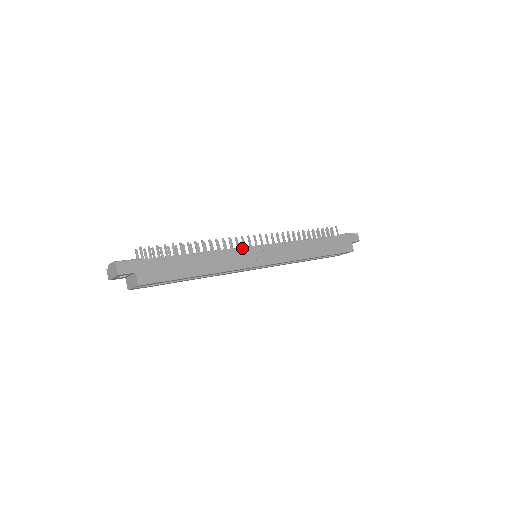
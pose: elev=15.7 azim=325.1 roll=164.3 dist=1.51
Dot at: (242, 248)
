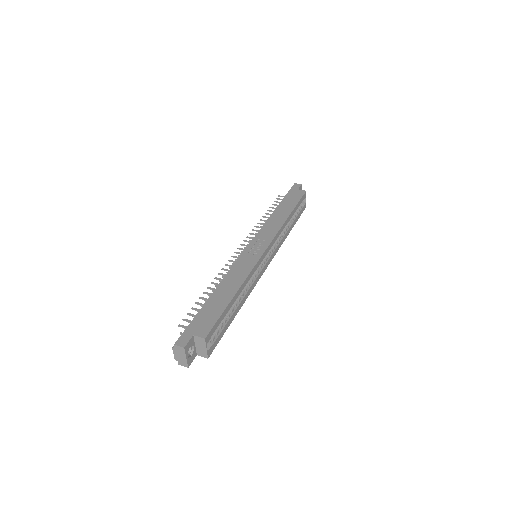
Dot at: (239, 258)
